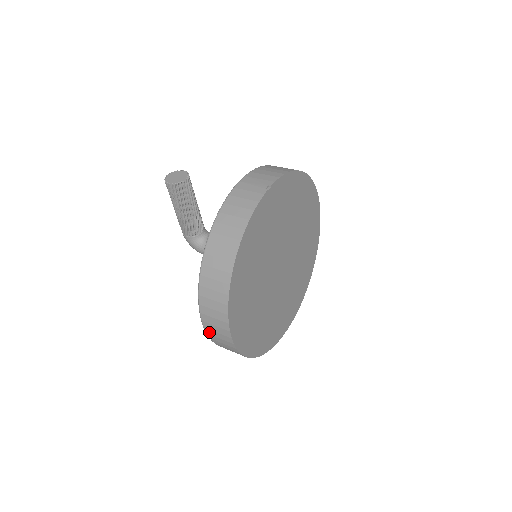
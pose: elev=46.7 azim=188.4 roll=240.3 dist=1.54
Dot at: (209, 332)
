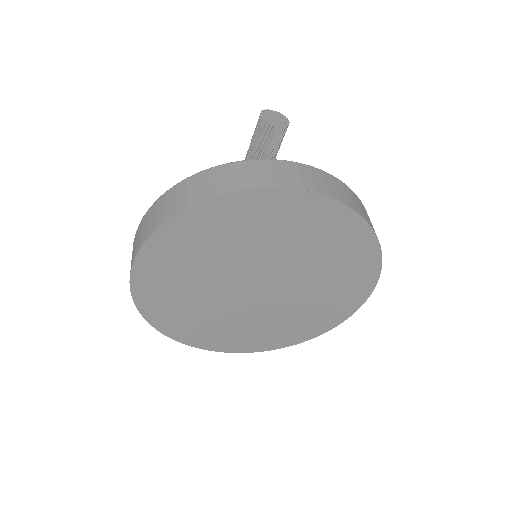
Dot at: occluded
